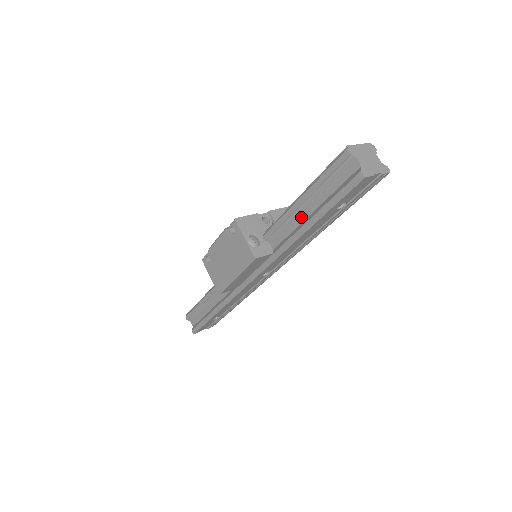
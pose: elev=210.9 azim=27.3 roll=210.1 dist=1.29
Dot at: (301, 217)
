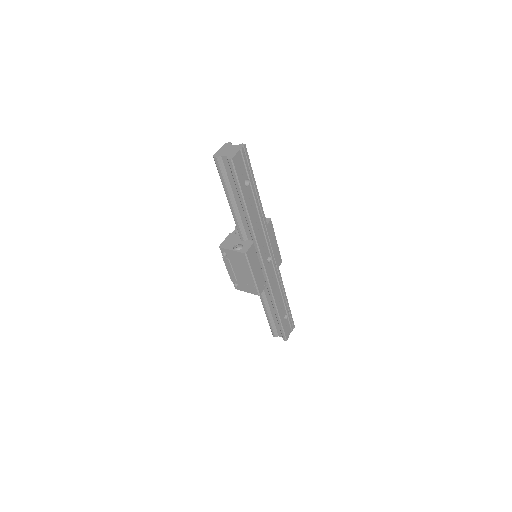
Dot at: (240, 209)
